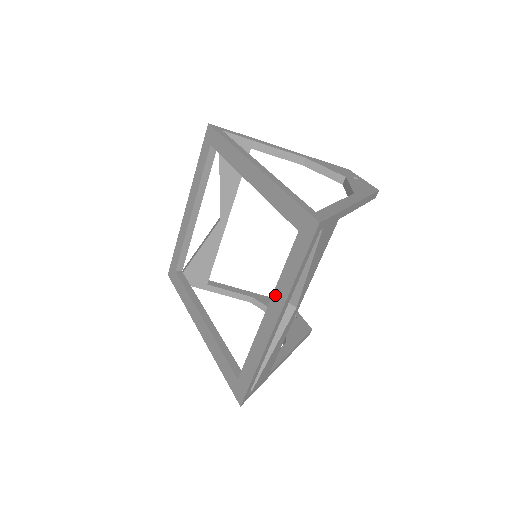
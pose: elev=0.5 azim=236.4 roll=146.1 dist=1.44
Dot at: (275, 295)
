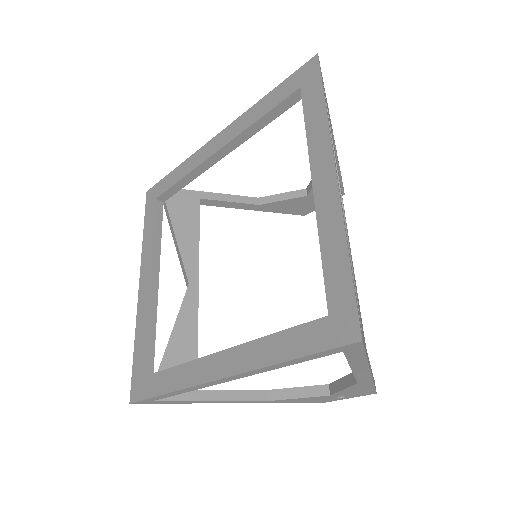
Dot at: (313, 154)
